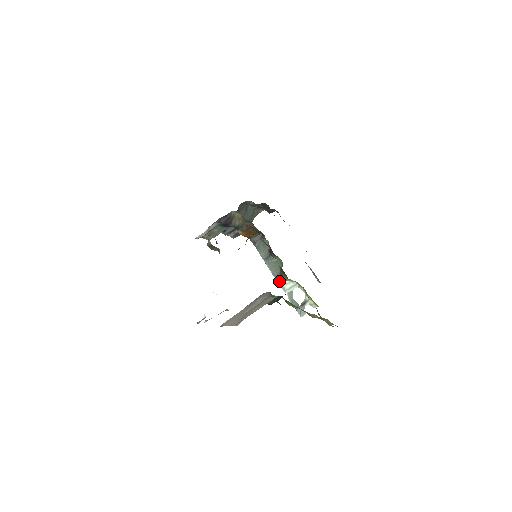
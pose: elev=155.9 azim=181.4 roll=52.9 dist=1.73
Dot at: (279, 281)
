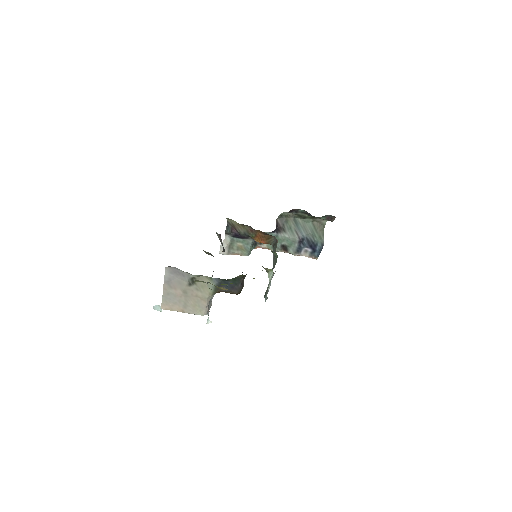
Dot at: occluded
